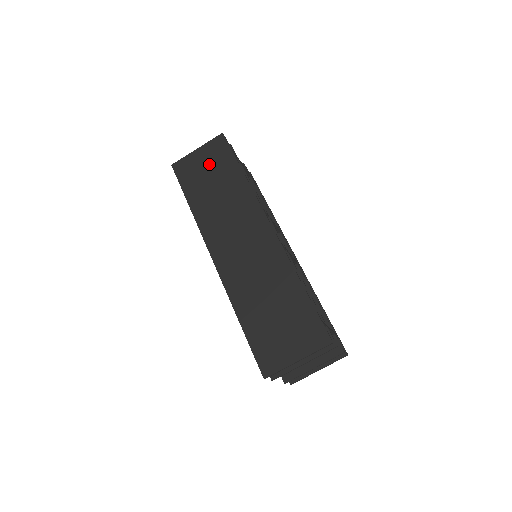
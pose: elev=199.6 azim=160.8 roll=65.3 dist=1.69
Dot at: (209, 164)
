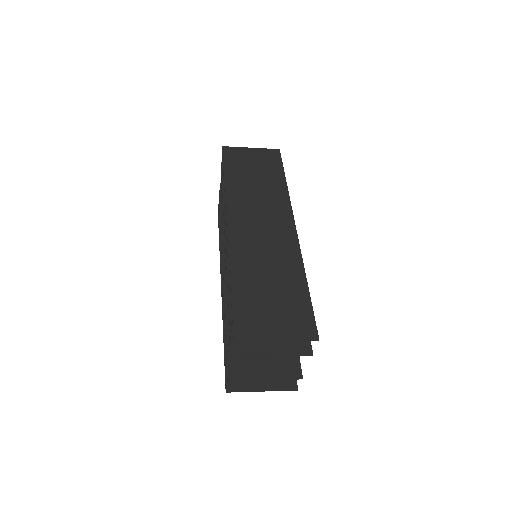
Dot at: (258, 162)
